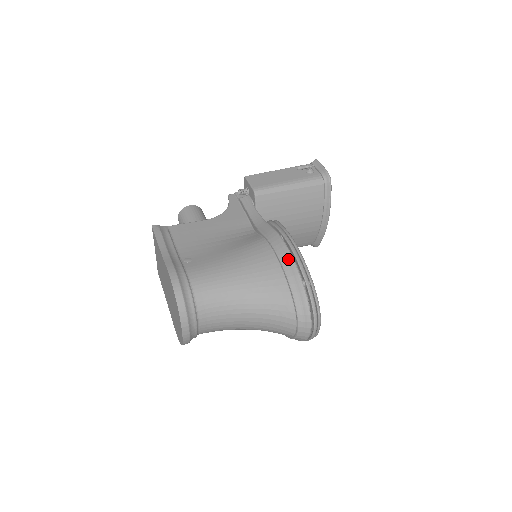
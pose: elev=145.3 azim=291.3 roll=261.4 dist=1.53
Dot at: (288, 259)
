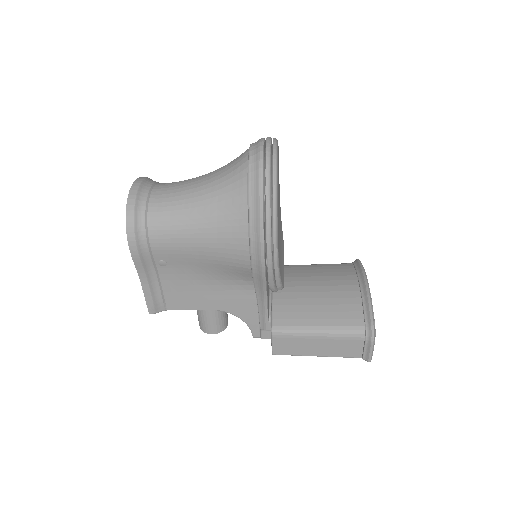
Dot at: occluded
